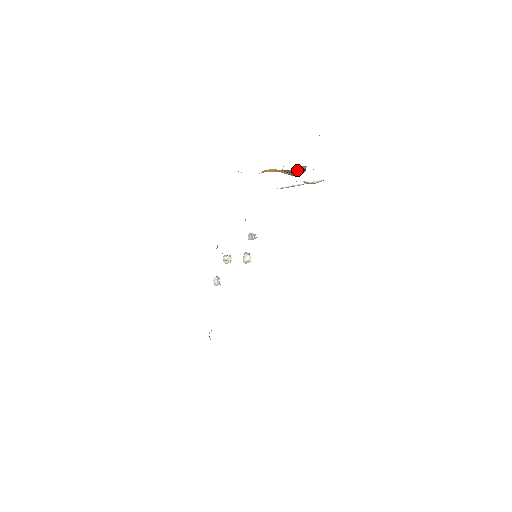
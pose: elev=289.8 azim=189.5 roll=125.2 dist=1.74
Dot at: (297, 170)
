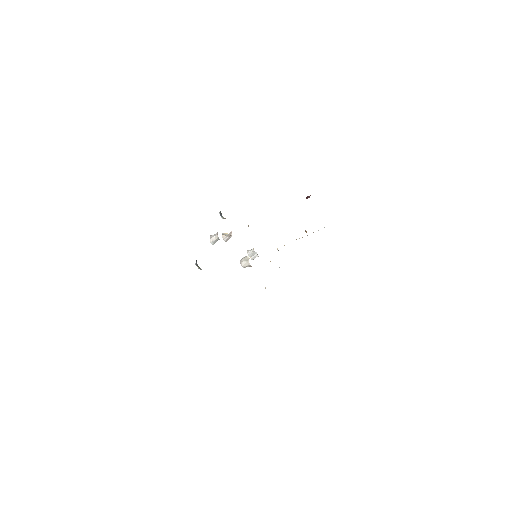
Dot at: occluded
